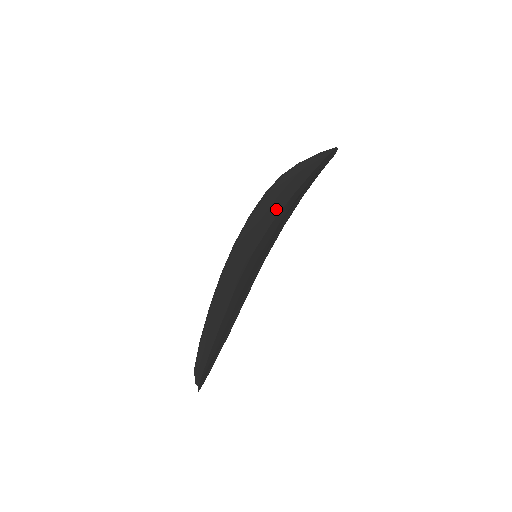
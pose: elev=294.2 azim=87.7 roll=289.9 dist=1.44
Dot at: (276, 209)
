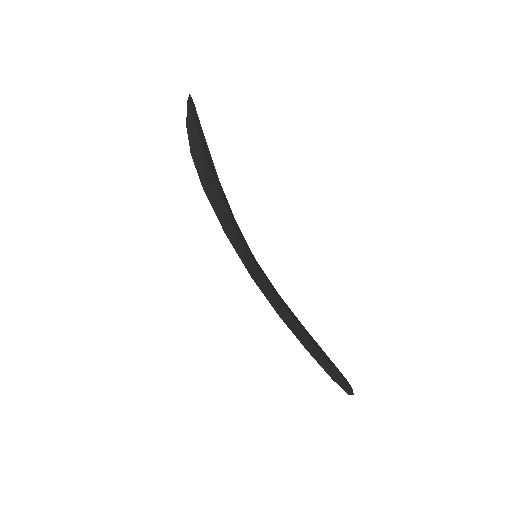
Dot at: occluded
